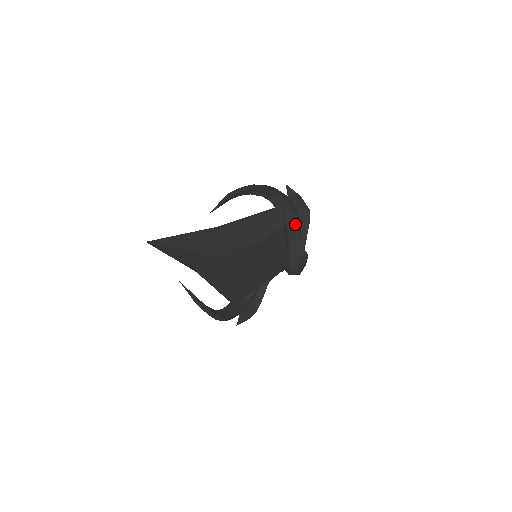
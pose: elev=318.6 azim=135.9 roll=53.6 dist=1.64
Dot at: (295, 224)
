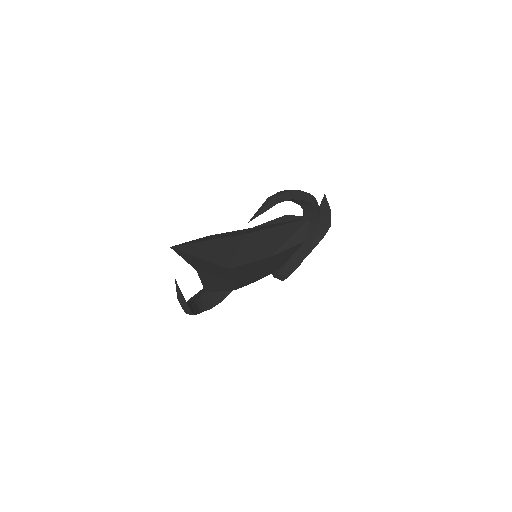
Dot at: (312, 239)
